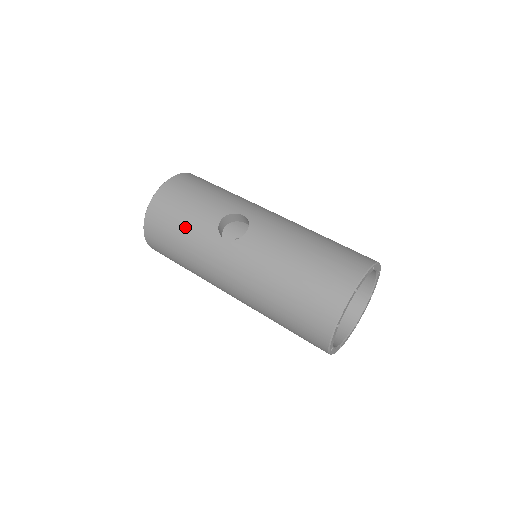
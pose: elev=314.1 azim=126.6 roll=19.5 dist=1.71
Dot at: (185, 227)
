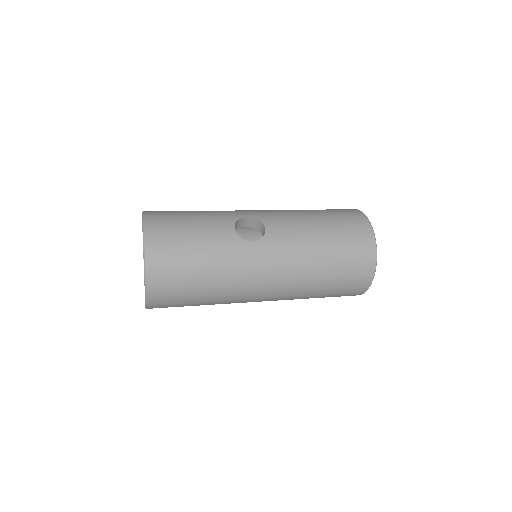
Dot at: (204, 252)
